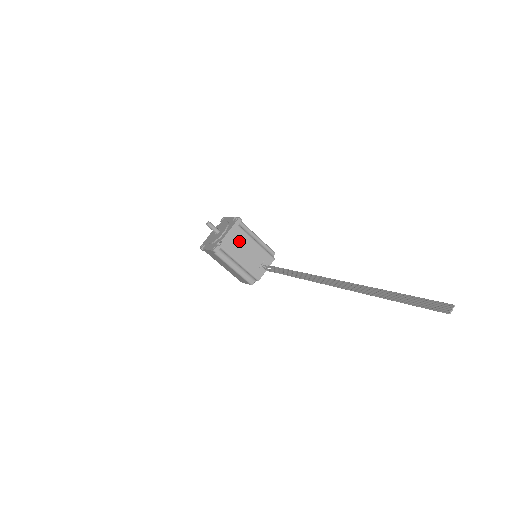
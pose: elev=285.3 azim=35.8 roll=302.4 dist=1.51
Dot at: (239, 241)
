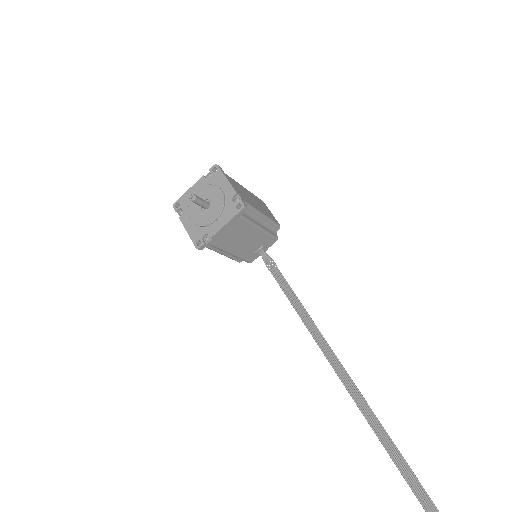
Dot at: (236, 232)
